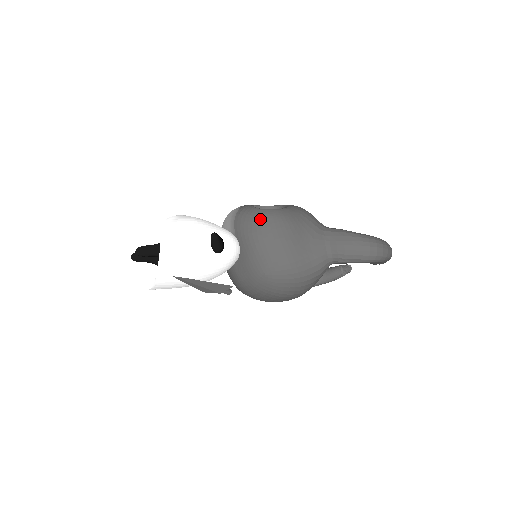
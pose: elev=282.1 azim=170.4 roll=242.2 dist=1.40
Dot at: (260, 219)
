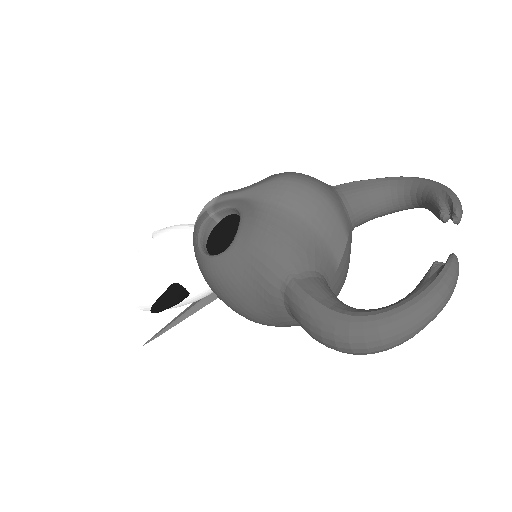
Dot at: (201, 270)
